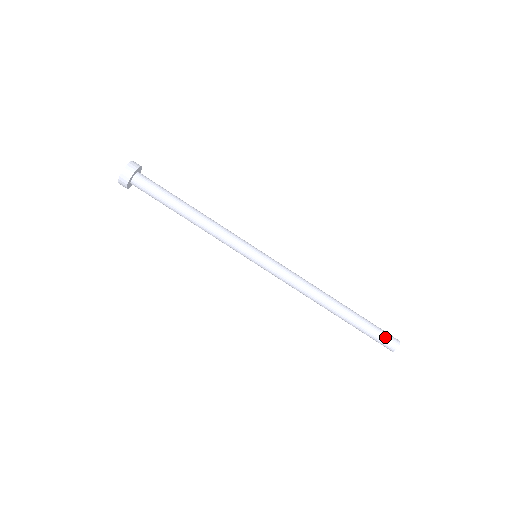
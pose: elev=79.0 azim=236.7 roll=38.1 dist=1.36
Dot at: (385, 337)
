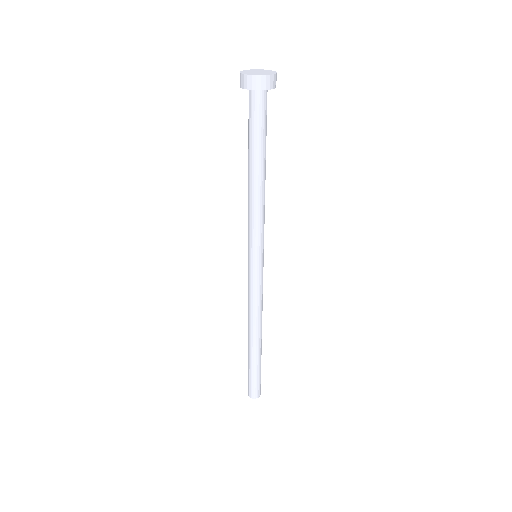
Dot at: (257, 387)
